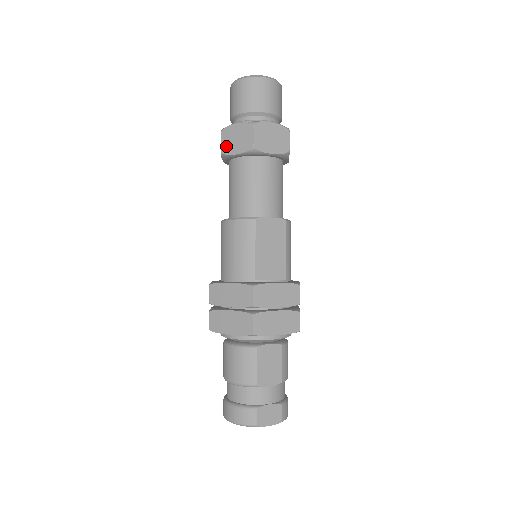
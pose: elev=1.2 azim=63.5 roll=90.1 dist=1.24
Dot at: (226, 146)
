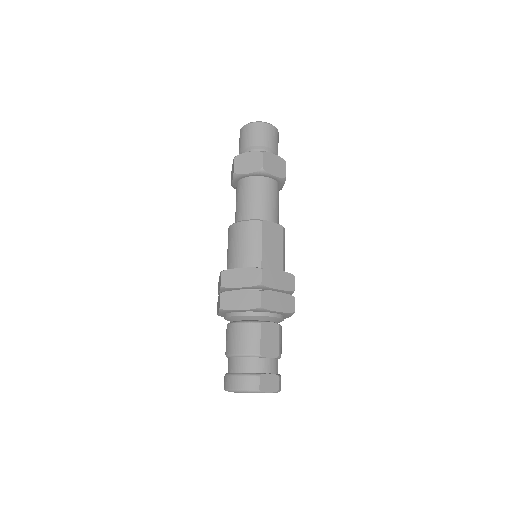
Dot at: (239, 168)
